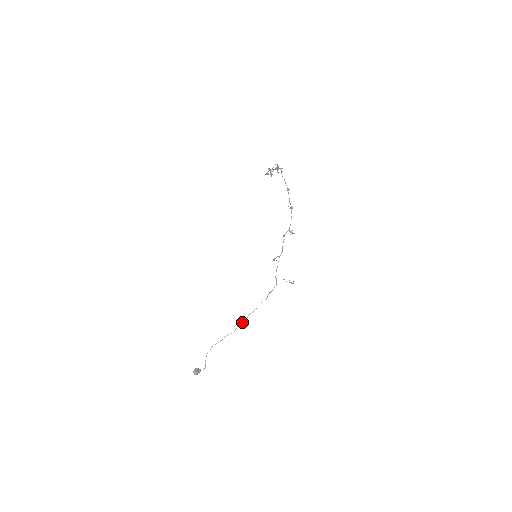
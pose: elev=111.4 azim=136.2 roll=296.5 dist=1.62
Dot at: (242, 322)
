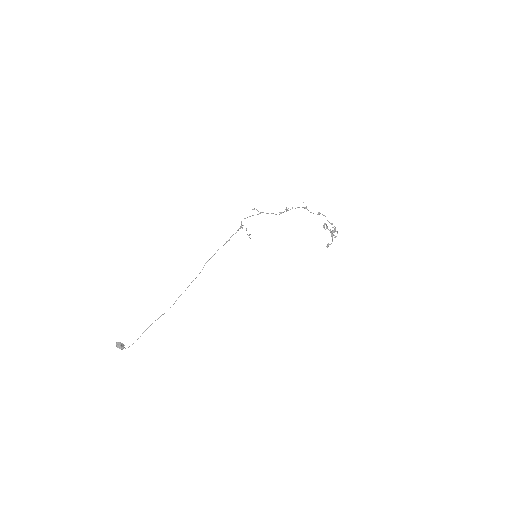
Dot at: occluded
